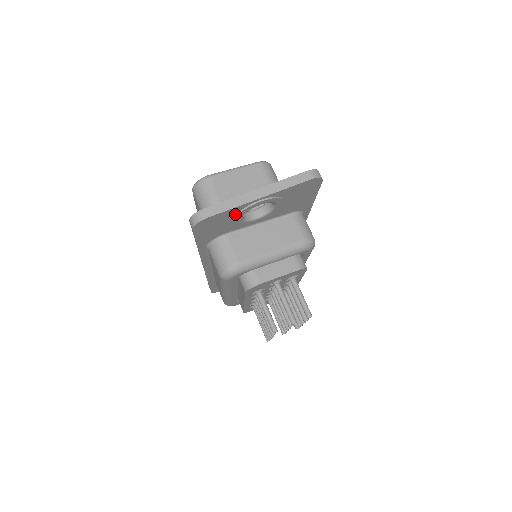
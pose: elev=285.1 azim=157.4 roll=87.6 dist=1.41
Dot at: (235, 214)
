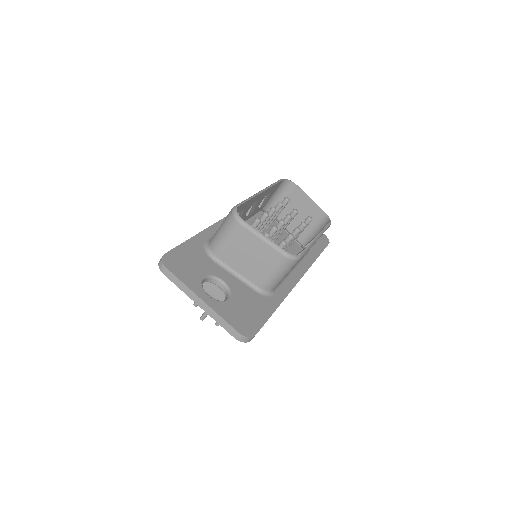
Dot at: occluded
